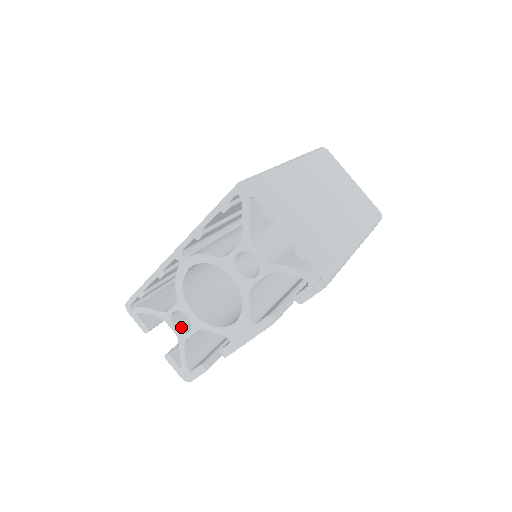
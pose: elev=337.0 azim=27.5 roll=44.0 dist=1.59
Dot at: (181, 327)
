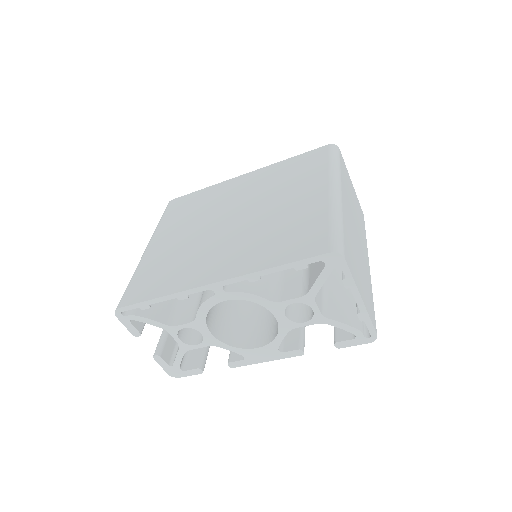
Dot at: (183, 336)
